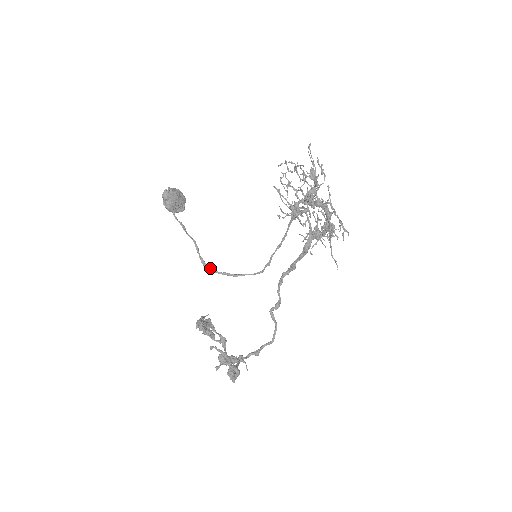
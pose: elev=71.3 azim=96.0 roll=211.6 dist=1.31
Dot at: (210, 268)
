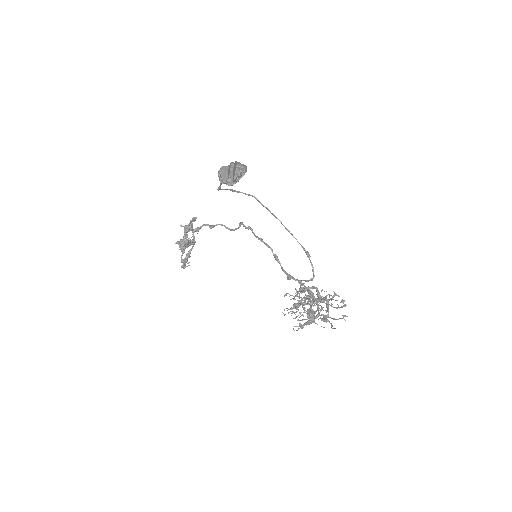
Dot at: occluded
